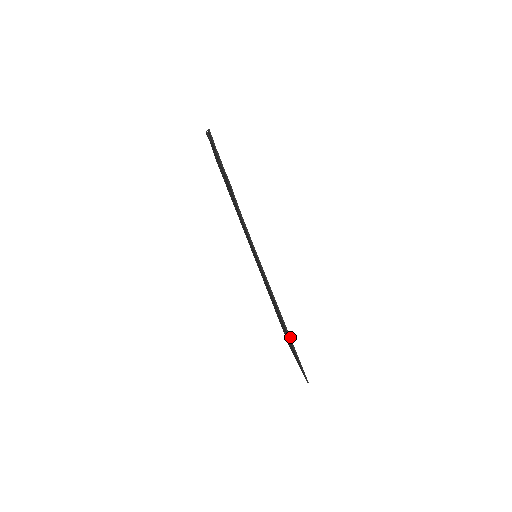
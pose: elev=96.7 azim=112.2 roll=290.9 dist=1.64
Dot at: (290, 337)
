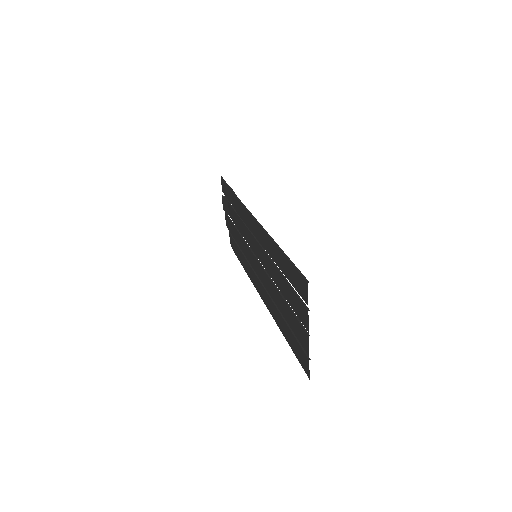
Dot at: (281, 249)
